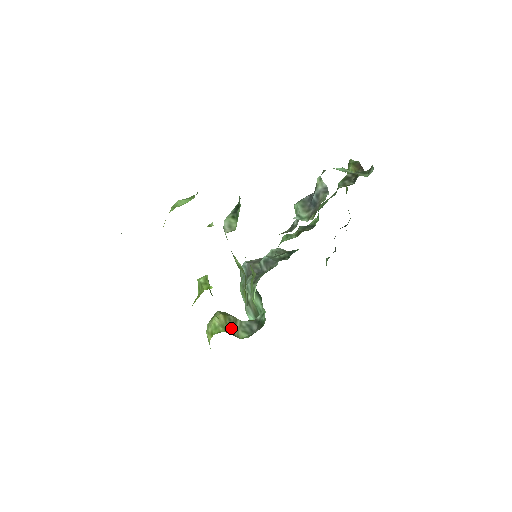
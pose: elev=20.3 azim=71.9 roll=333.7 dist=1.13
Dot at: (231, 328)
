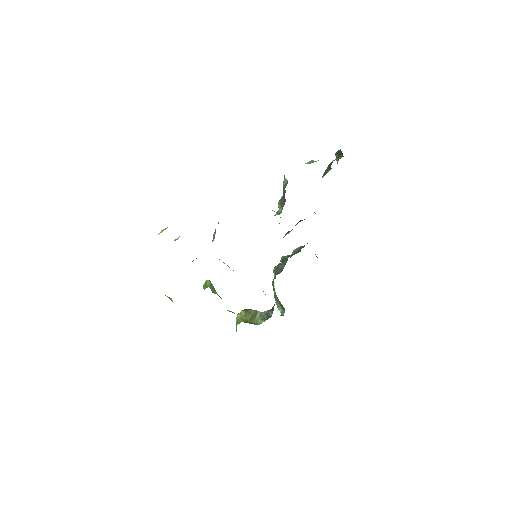
Dot at: (251, 319)
